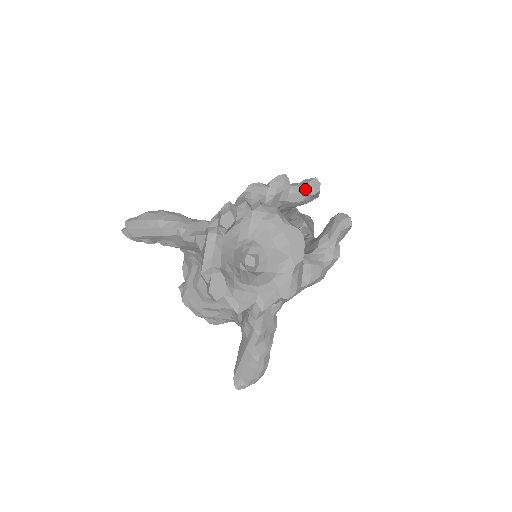
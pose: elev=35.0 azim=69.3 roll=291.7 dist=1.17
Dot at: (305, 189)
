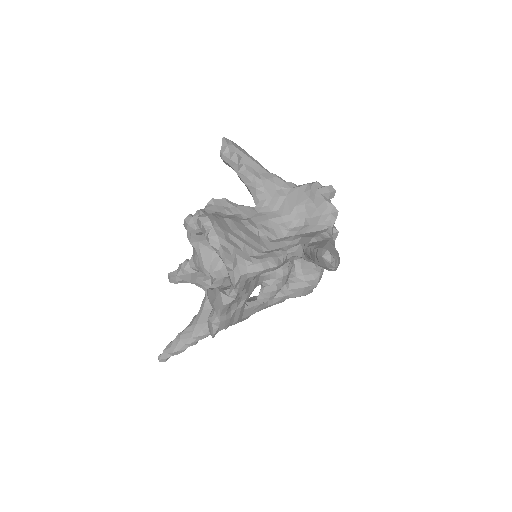
Dot at: occluded
